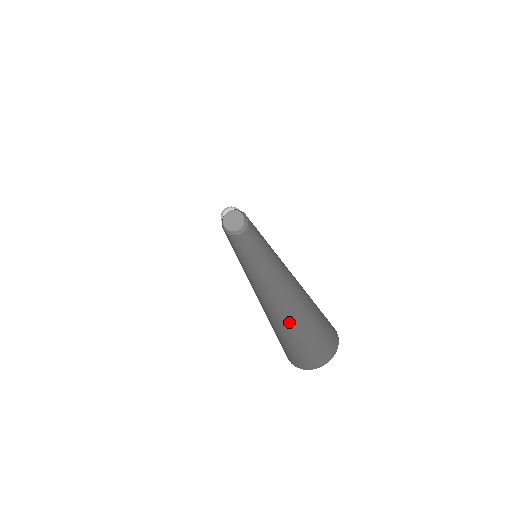
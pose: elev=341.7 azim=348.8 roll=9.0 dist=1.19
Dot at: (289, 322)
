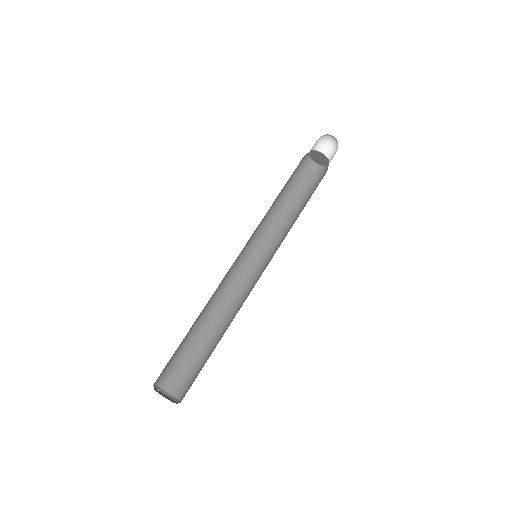
Dot at: (212, 348)
